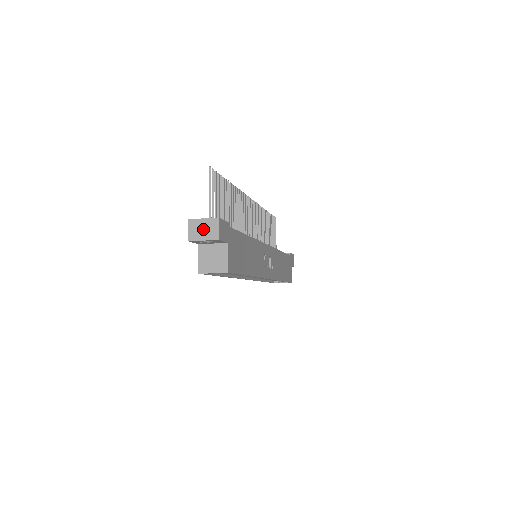
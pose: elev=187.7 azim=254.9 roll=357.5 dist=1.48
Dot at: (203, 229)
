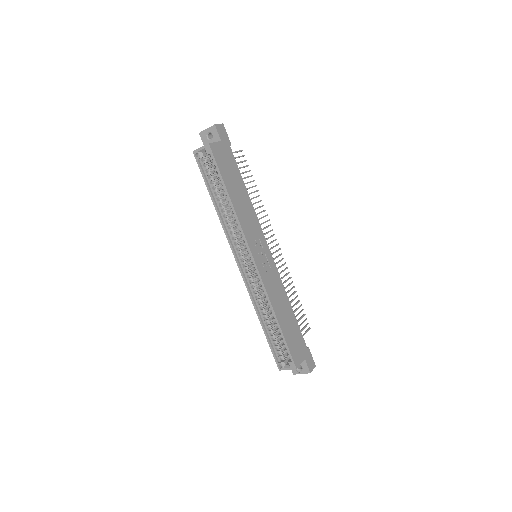
Dot at: occluded
